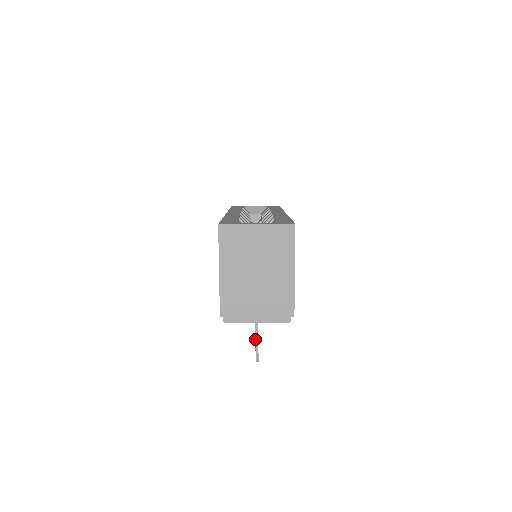
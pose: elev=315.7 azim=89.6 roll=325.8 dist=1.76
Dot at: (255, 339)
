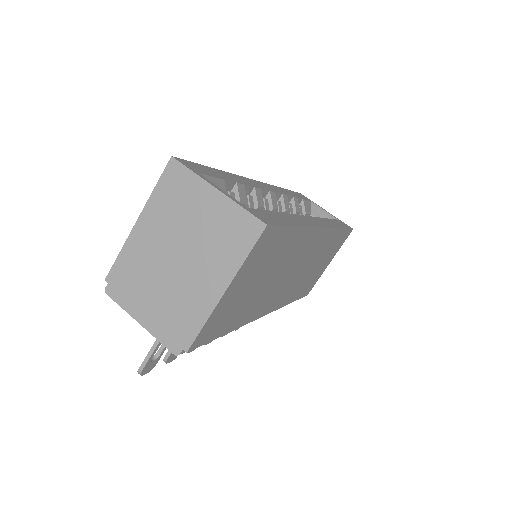
Dot at: occluded
